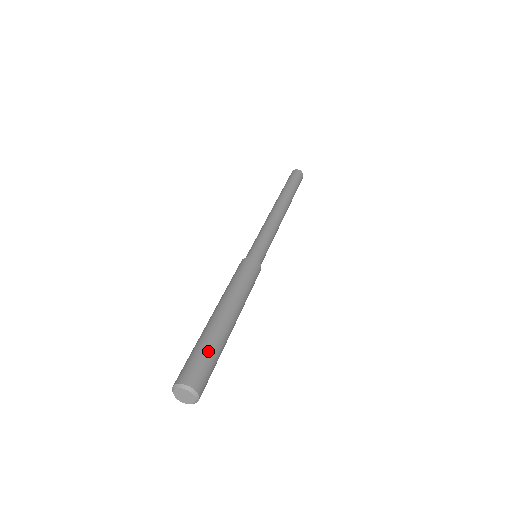
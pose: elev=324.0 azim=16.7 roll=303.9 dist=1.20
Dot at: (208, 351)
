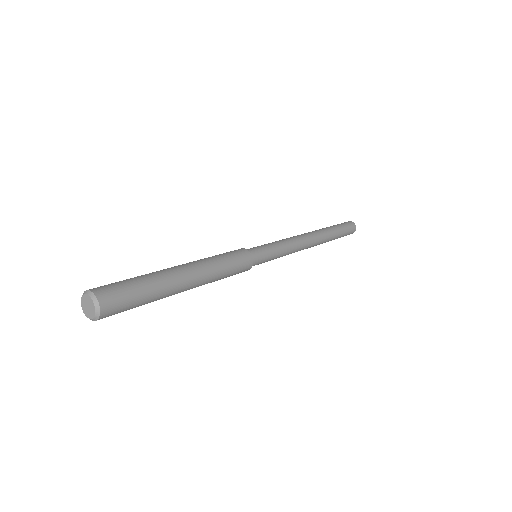
Dot at: (139, 283)
